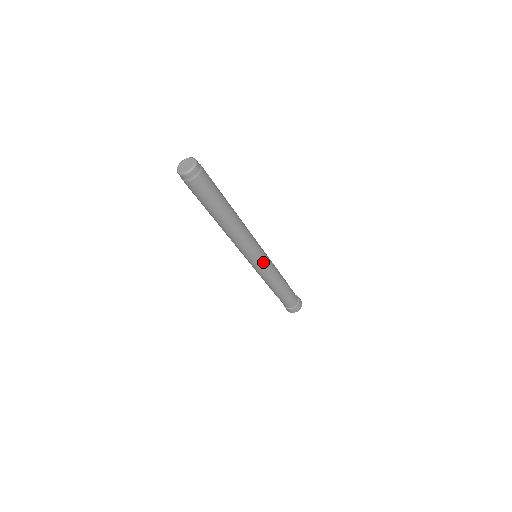
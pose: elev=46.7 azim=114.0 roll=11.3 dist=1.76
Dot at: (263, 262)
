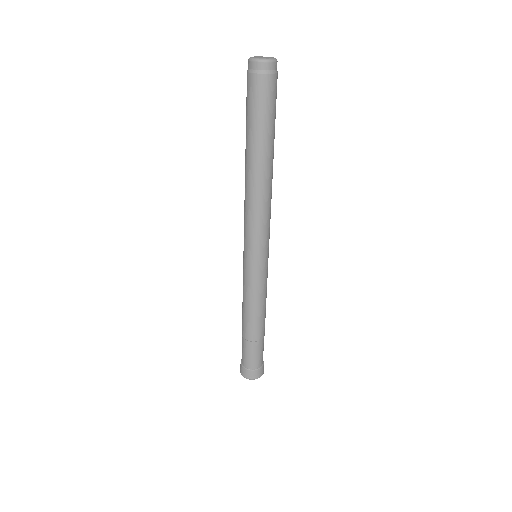
Dot at: (263, 265)
